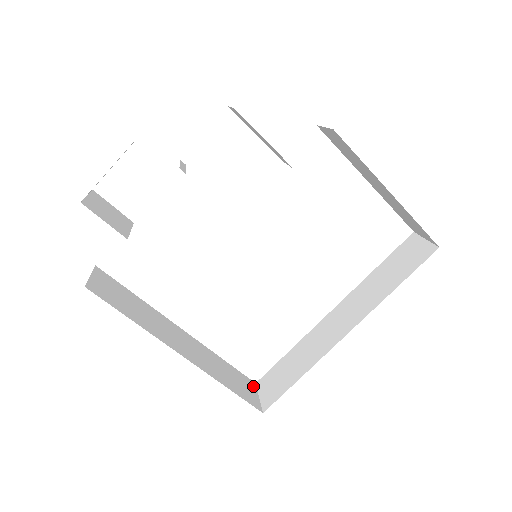
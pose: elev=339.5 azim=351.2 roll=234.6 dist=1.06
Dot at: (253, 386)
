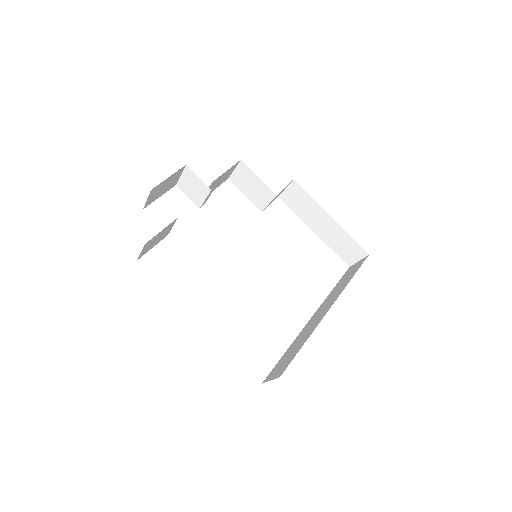
Dot at: occluded
